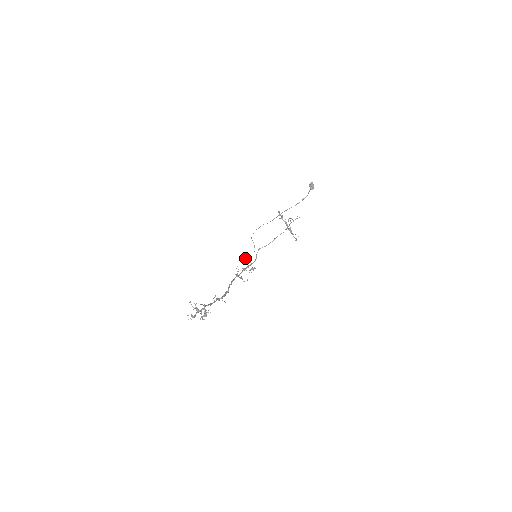
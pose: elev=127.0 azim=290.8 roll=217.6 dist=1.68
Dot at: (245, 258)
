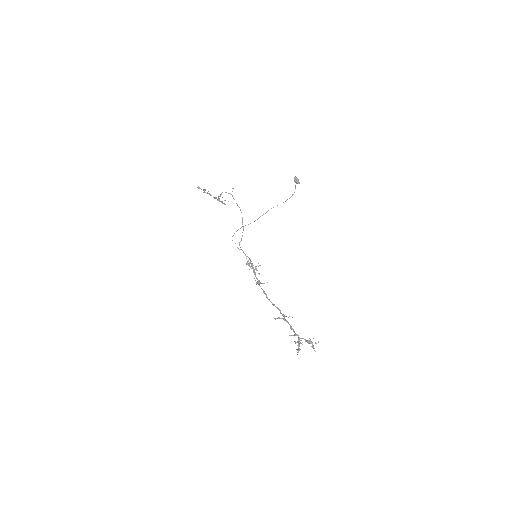
Dot at: occluded
